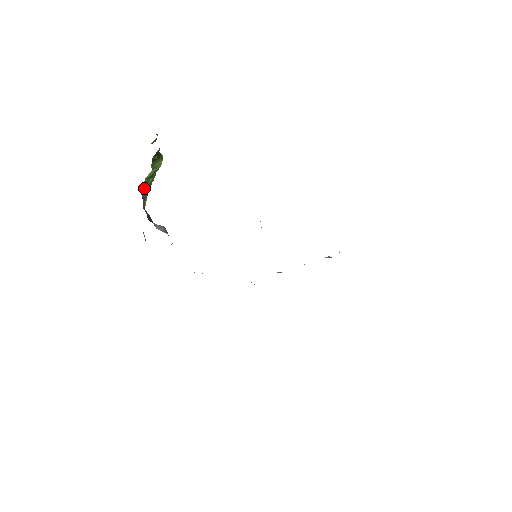
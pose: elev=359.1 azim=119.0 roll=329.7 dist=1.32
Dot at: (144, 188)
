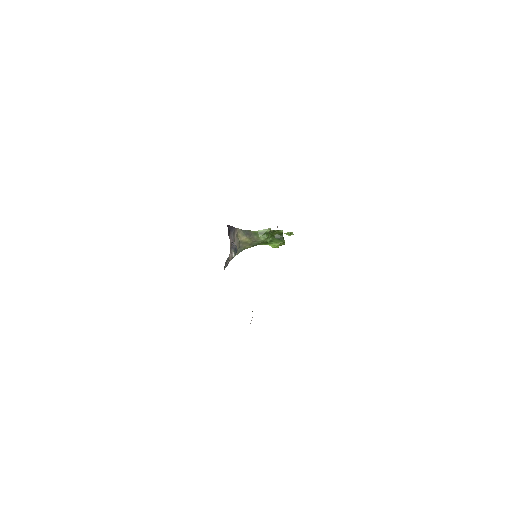
Dot at: (250, 233)
